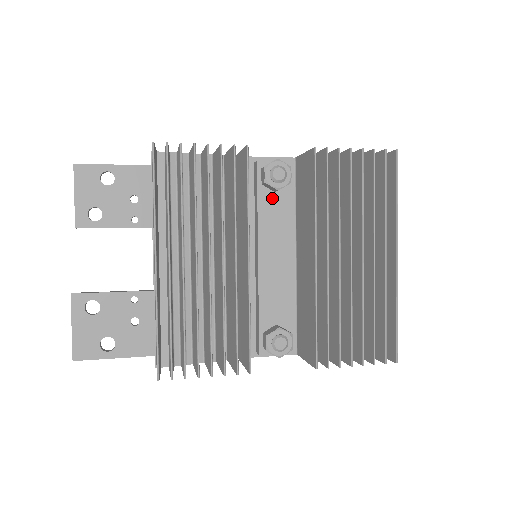
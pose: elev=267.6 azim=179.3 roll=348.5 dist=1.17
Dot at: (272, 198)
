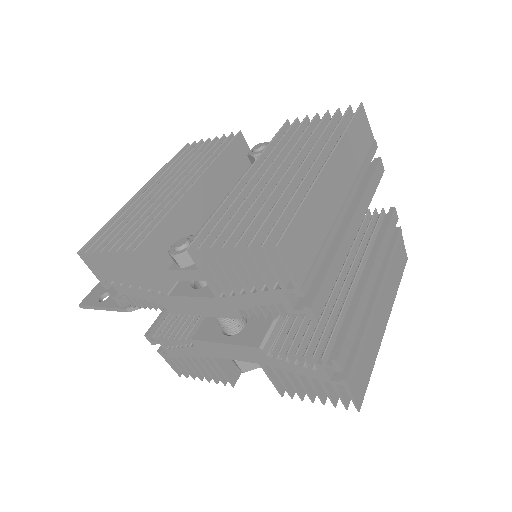
Dot at: occluded
